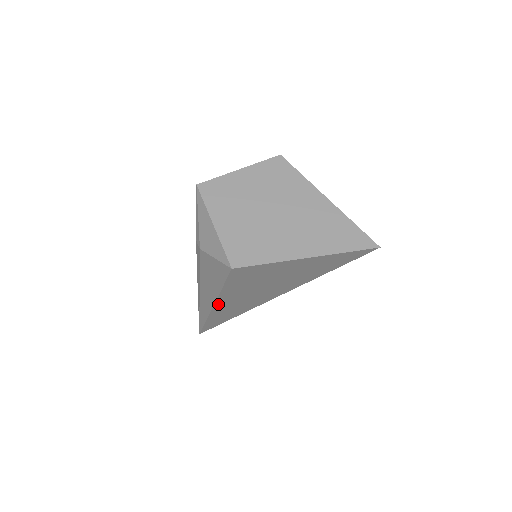
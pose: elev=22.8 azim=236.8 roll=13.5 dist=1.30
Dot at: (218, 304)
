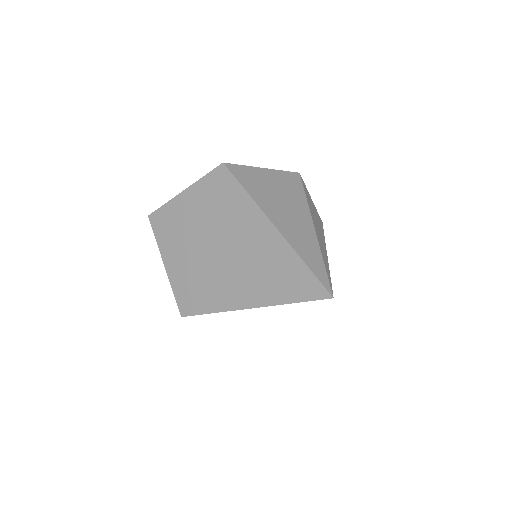
Dot at: occluded
